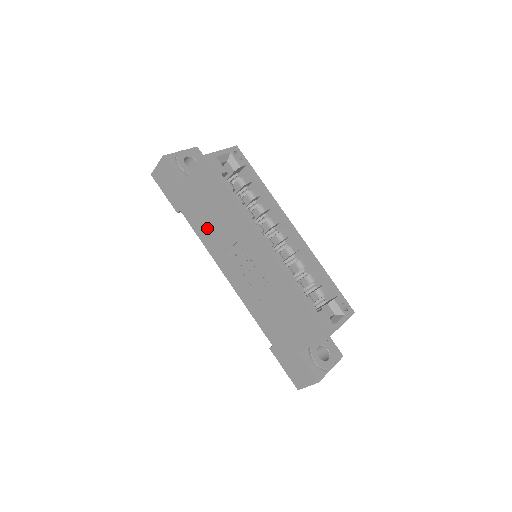
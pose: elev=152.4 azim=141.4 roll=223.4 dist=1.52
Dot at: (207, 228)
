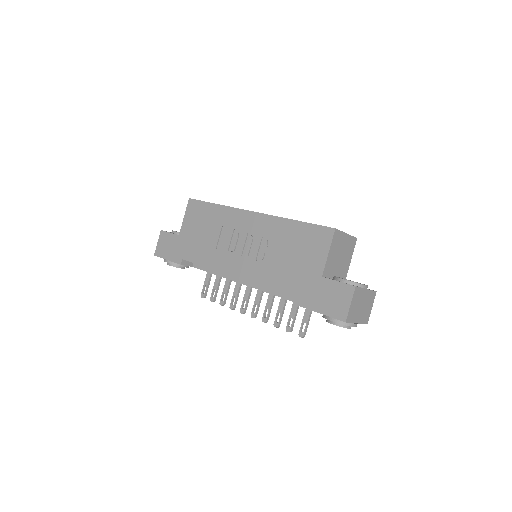
Dot at: (207, 249)
